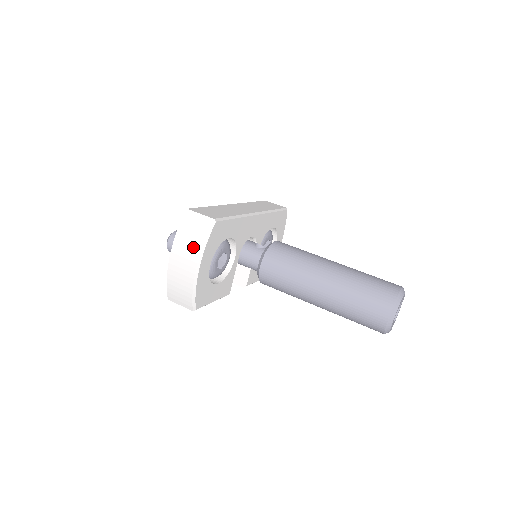
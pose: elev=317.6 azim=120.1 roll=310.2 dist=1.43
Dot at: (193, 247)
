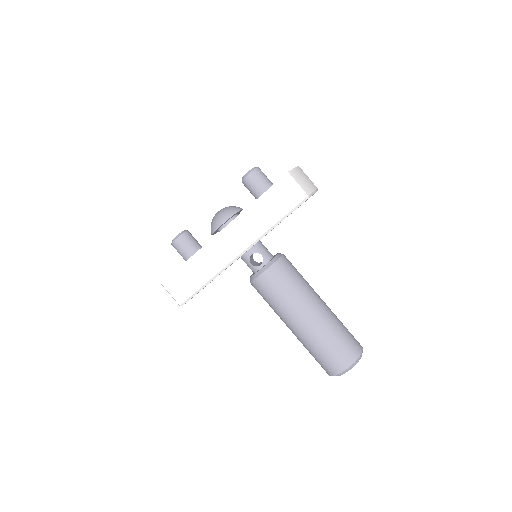
Dot at: occluded
